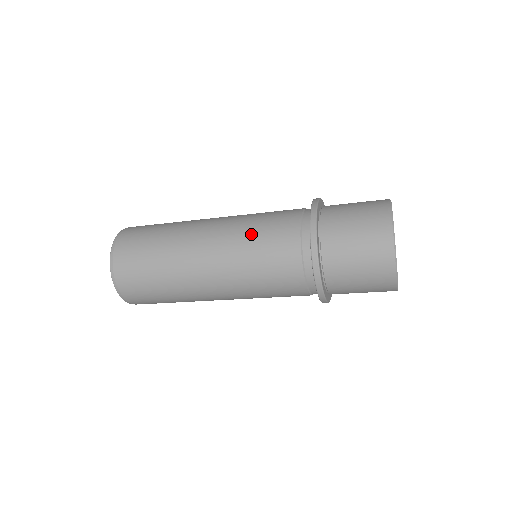
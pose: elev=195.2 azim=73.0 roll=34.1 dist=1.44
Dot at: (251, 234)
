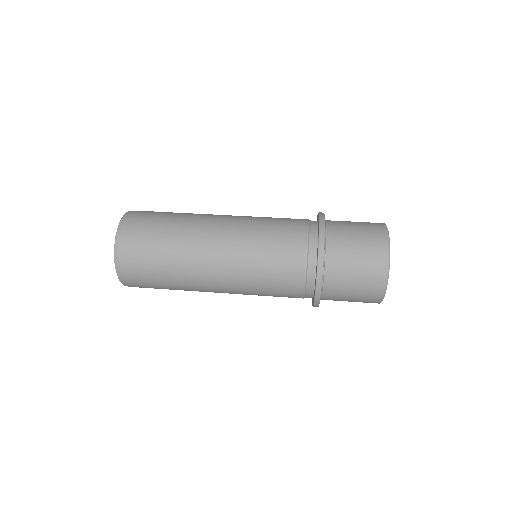
Dot at: (261, 245)
